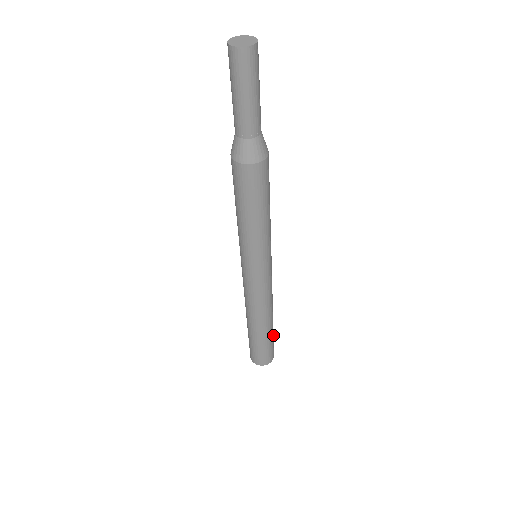
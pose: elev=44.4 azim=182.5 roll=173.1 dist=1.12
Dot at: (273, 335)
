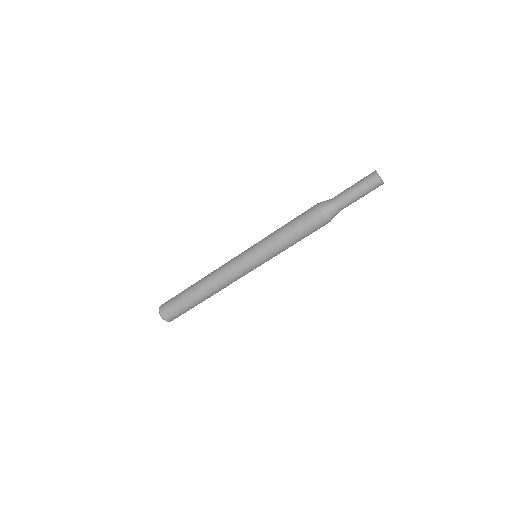
Dot at: occluded
